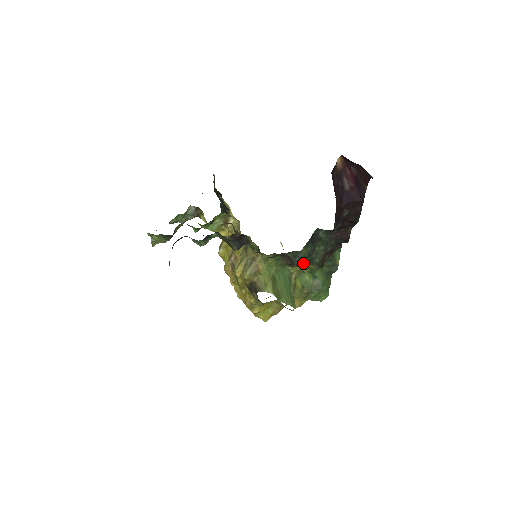
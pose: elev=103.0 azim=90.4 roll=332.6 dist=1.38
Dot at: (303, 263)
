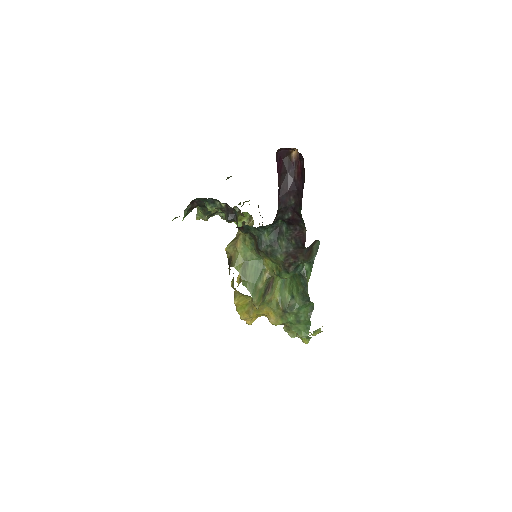
Dot at: (266, 251)
